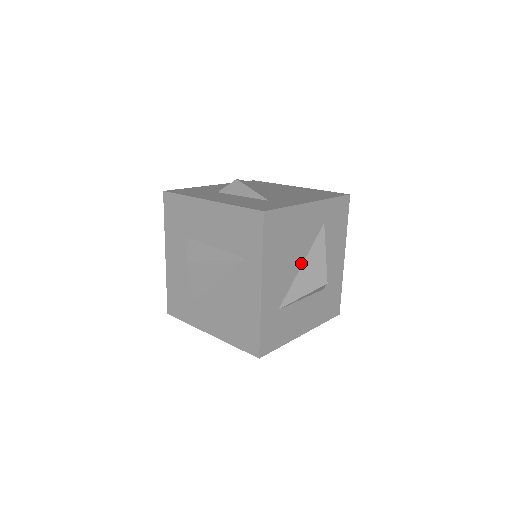
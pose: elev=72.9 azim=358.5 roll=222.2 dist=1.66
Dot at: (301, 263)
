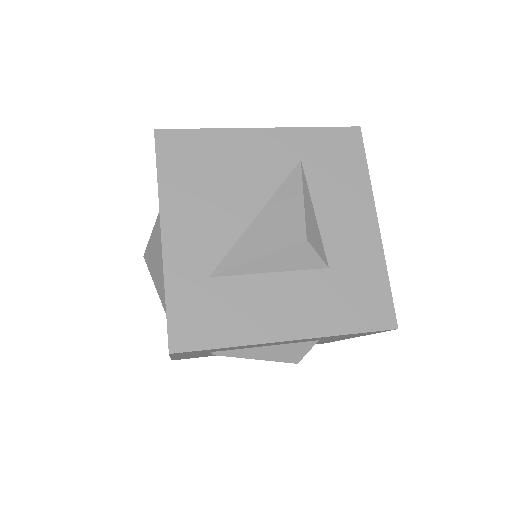
Dot at: (255, 213)
